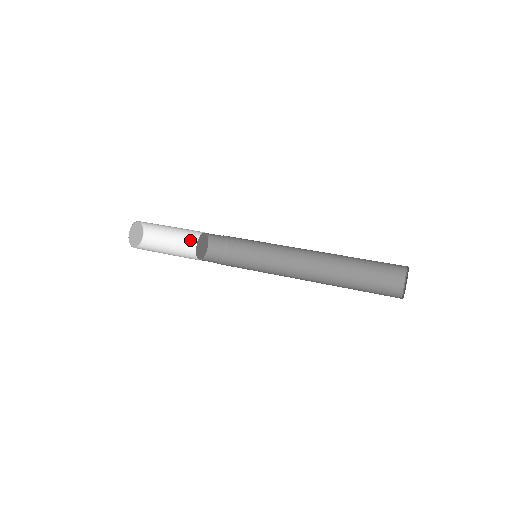
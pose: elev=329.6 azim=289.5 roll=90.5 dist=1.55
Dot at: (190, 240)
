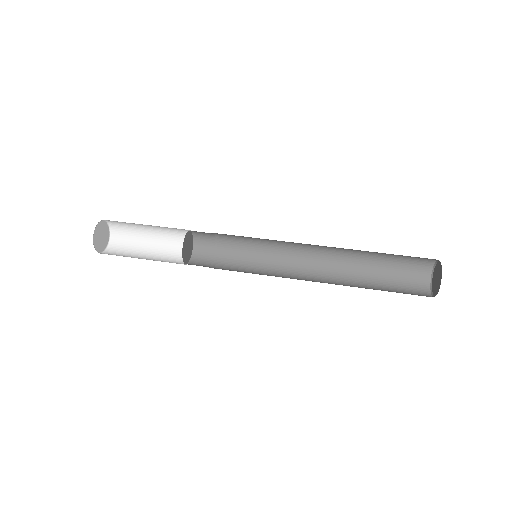
Dot at: (168, 229)
